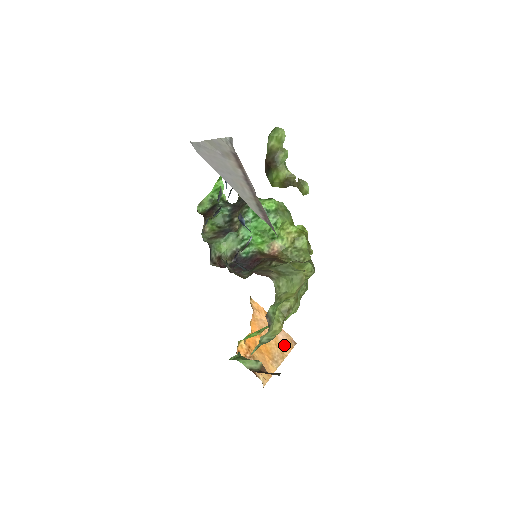
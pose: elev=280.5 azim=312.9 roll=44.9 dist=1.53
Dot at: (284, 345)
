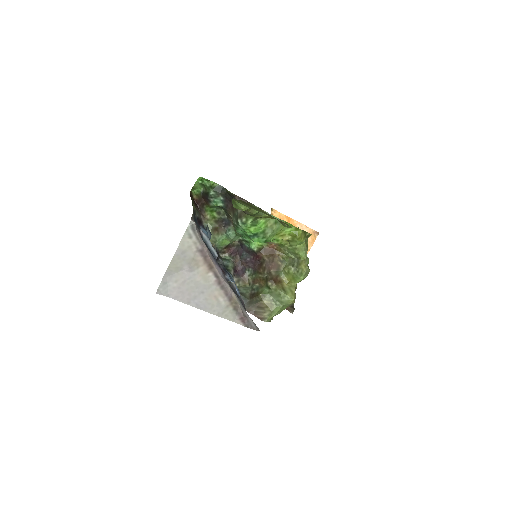
Dot at: occluded
